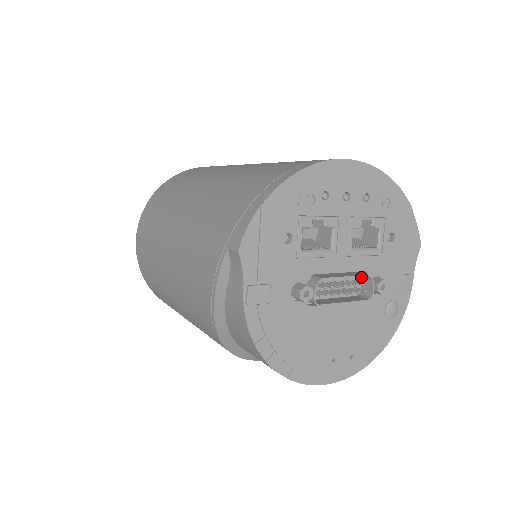
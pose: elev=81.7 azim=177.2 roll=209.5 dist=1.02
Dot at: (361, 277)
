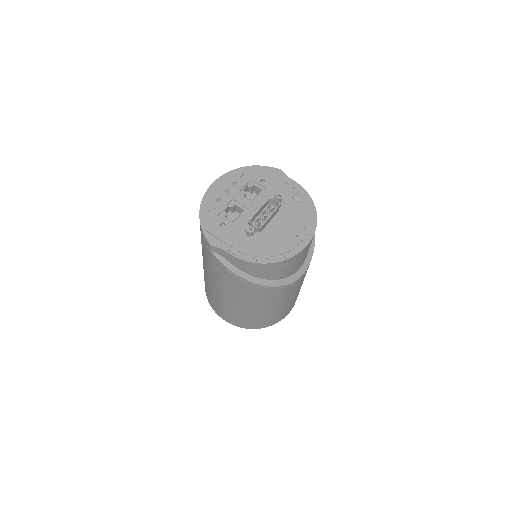
Dot at: (271, 204)
